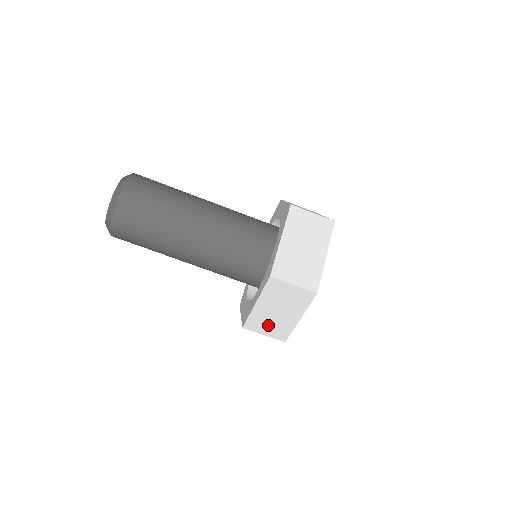
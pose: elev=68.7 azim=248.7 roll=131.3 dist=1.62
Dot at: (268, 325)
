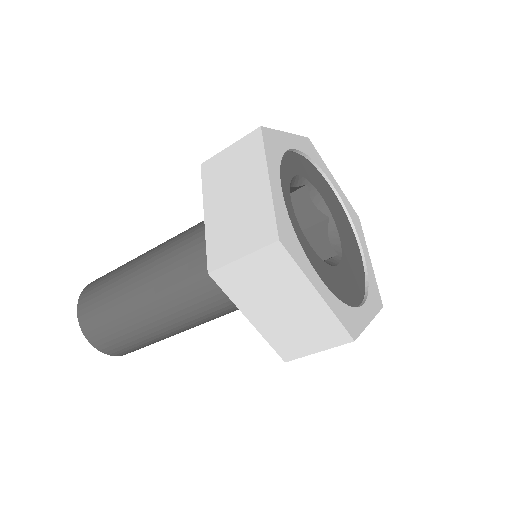
Dot at: (302, 335)
